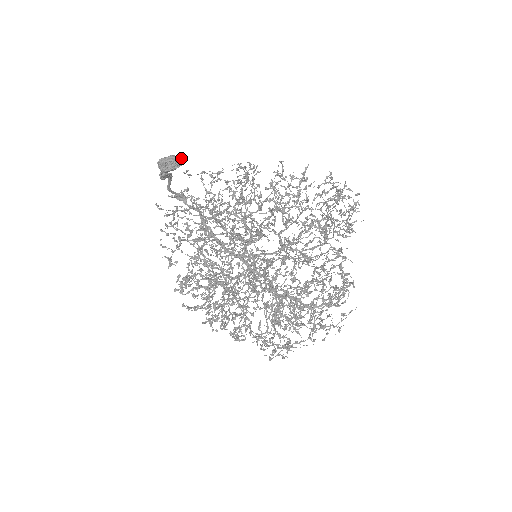
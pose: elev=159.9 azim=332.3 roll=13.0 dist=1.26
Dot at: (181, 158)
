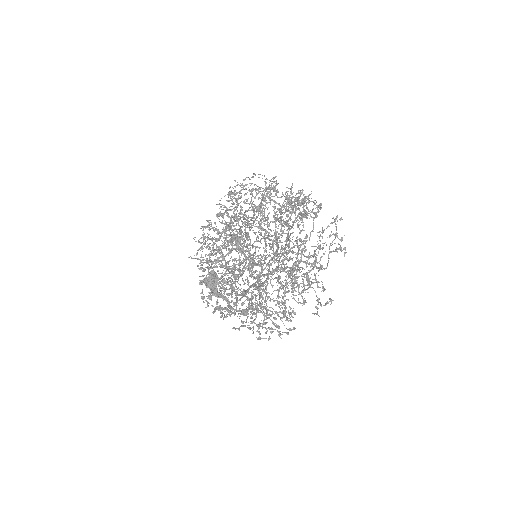
Dot at: occluded
